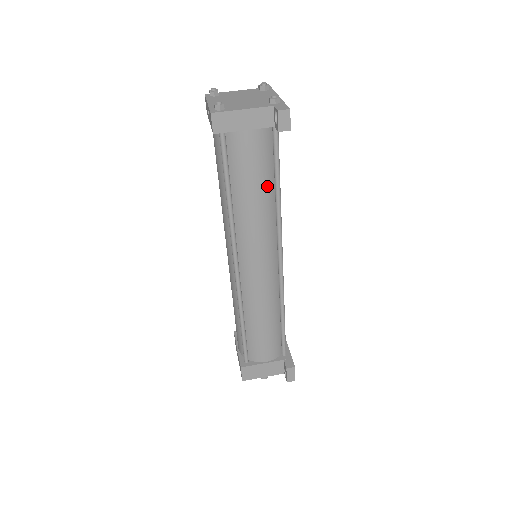
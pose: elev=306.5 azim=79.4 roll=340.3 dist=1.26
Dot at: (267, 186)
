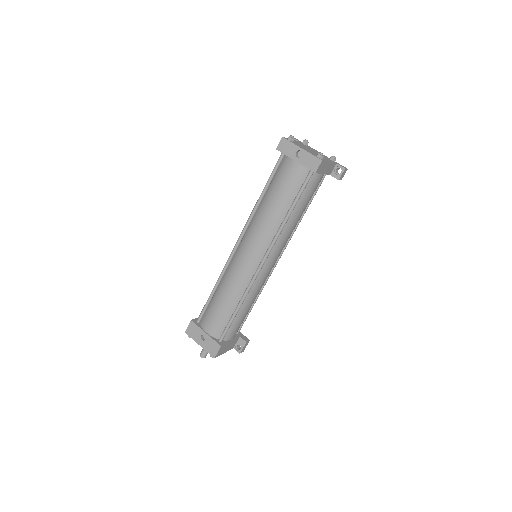
Dot at: occluded
